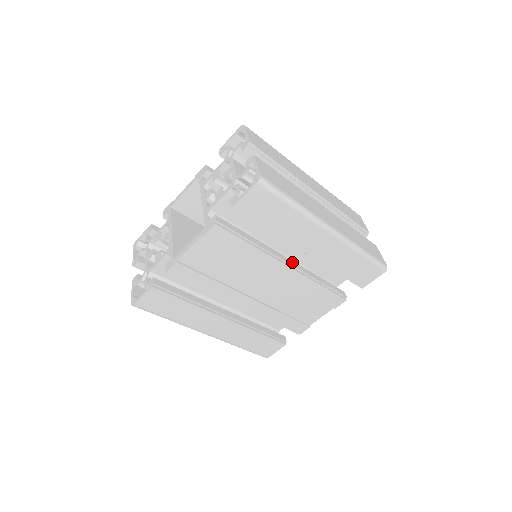
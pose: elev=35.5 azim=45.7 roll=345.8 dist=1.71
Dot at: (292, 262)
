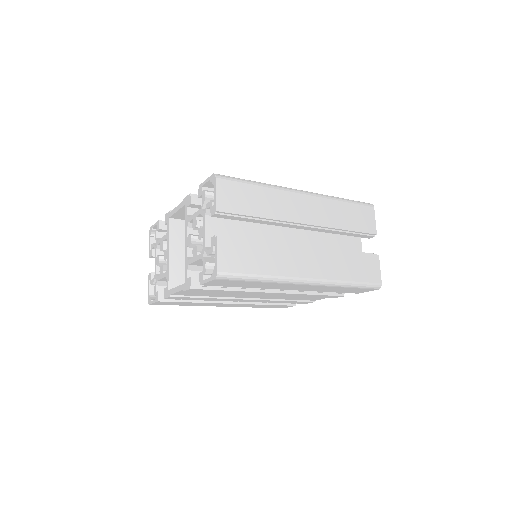
Dot at: occluded
